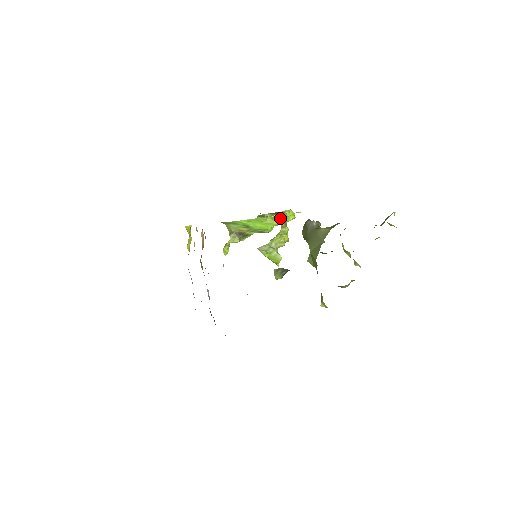
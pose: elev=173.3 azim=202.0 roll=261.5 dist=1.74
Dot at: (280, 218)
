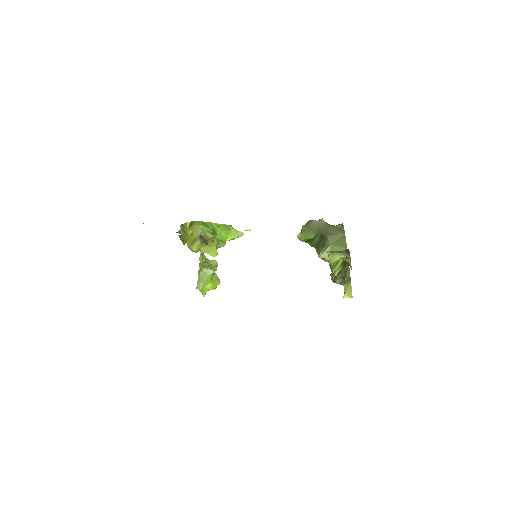
Dot at: occluded
